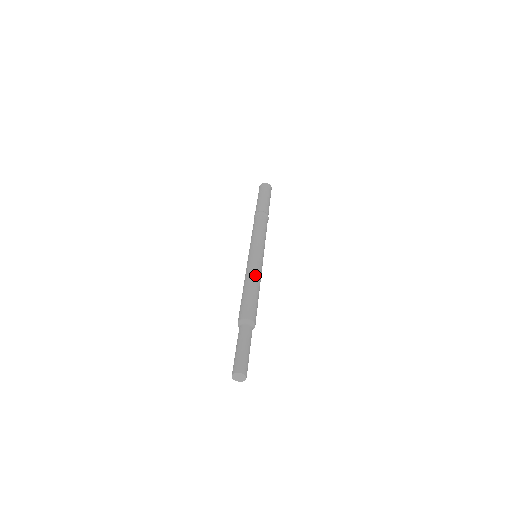
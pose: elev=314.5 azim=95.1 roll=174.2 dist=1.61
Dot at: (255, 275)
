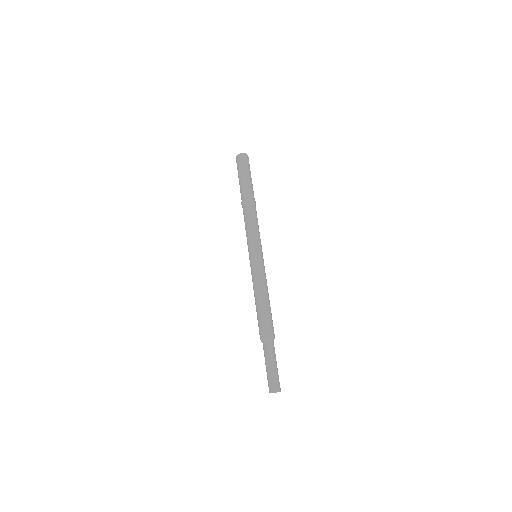
Dot at: (263, 285)
